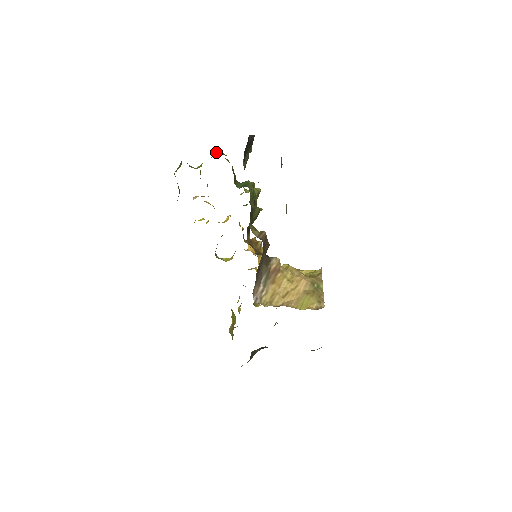
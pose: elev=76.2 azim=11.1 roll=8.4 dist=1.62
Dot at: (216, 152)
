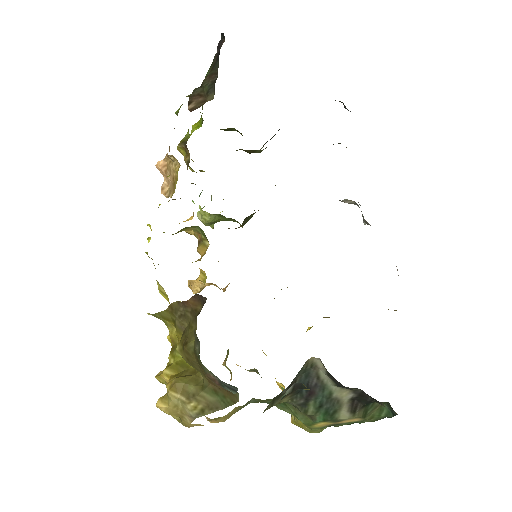
Dot at: occluded
